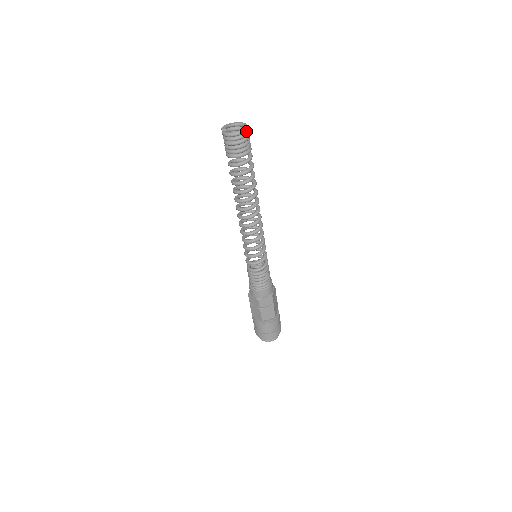
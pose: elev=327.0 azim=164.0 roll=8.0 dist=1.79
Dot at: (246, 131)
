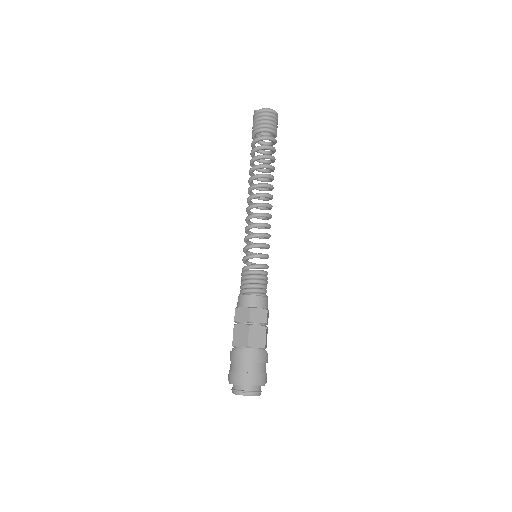
Dot at: (277, 115)
